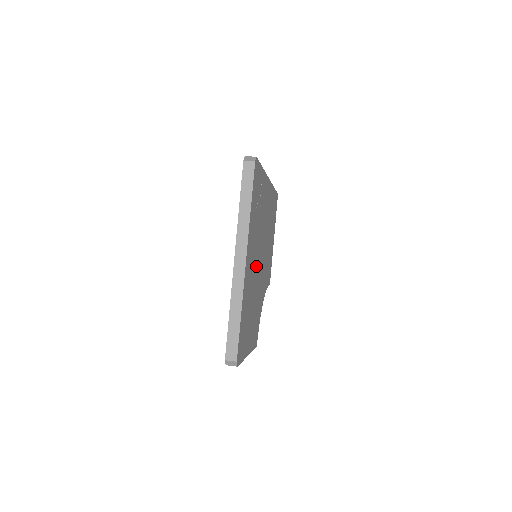
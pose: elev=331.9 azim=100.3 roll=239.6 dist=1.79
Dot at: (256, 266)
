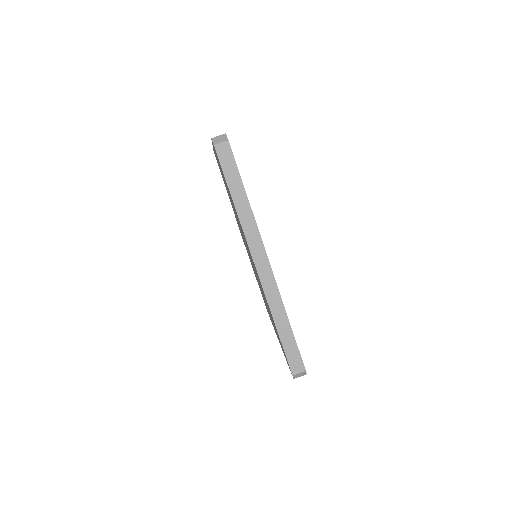
Dot at: occluded
